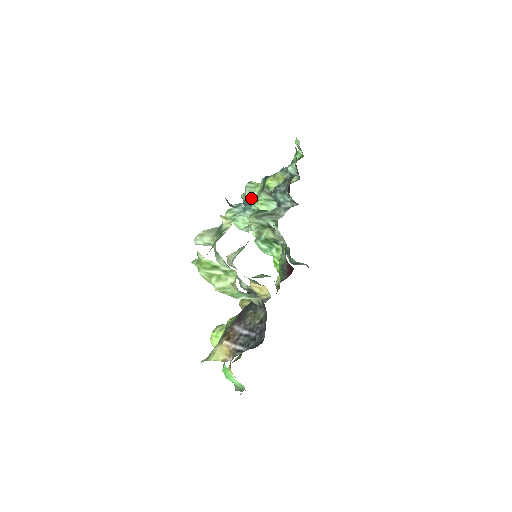
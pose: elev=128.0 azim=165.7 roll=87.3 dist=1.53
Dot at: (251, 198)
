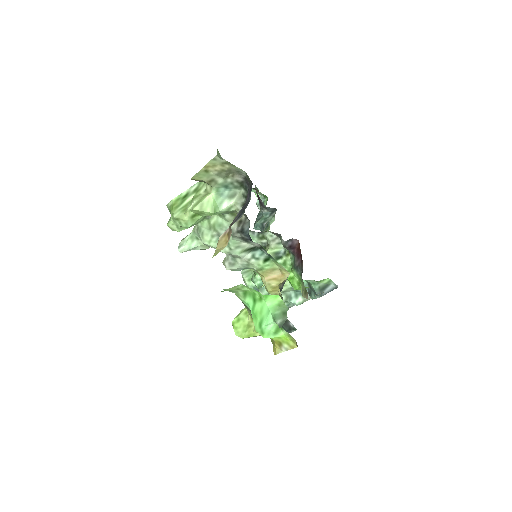
Dot at: (251, 279)
